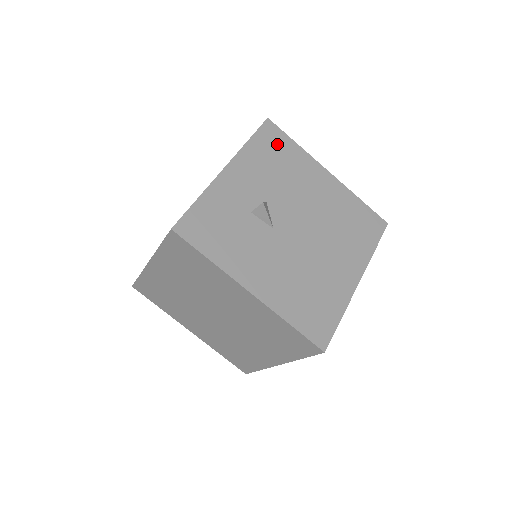
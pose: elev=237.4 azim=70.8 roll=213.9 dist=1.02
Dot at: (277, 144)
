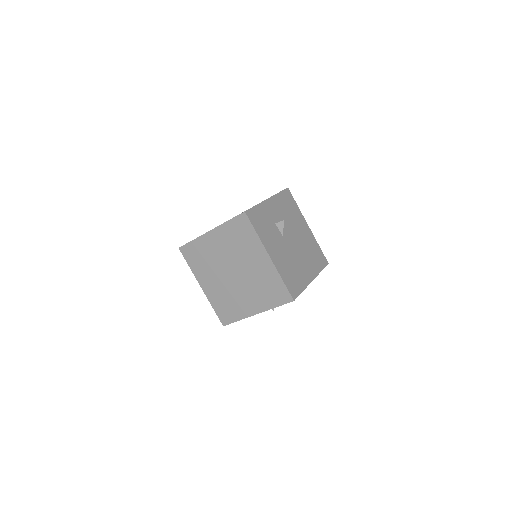
Dot at: (290, 201)
